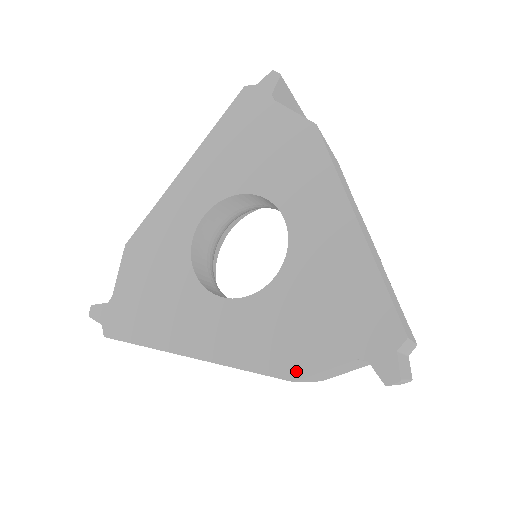
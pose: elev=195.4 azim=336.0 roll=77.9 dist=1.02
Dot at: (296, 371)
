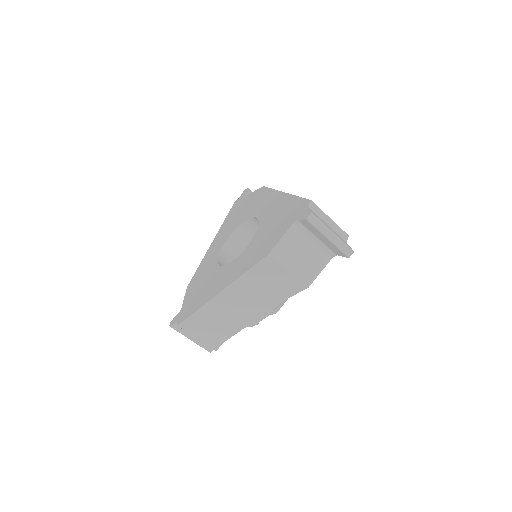
Dot at: (269, 250)
